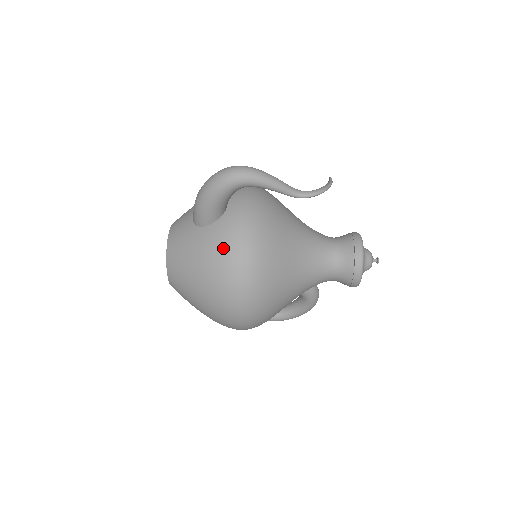
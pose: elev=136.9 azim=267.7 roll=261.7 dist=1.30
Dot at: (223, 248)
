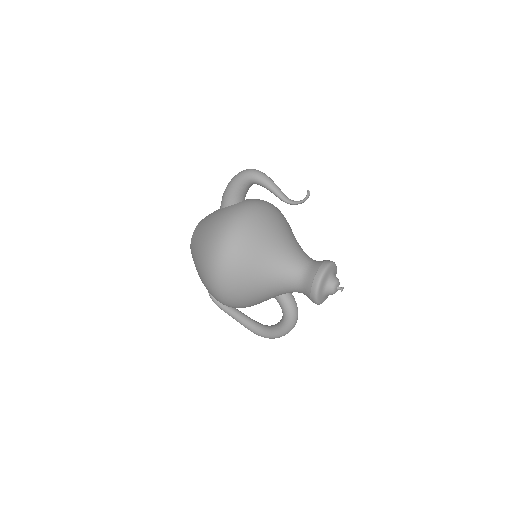
Dot at: (224, 218)
